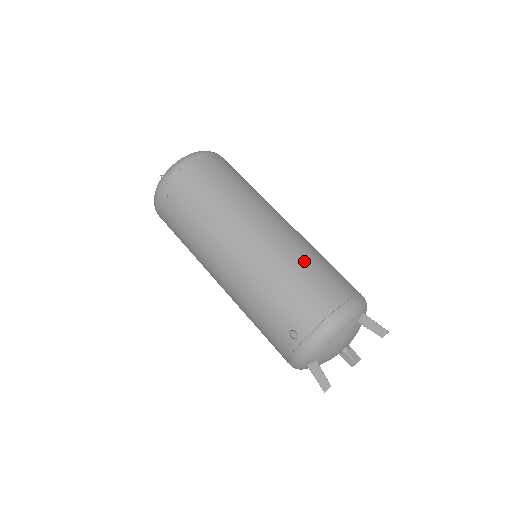
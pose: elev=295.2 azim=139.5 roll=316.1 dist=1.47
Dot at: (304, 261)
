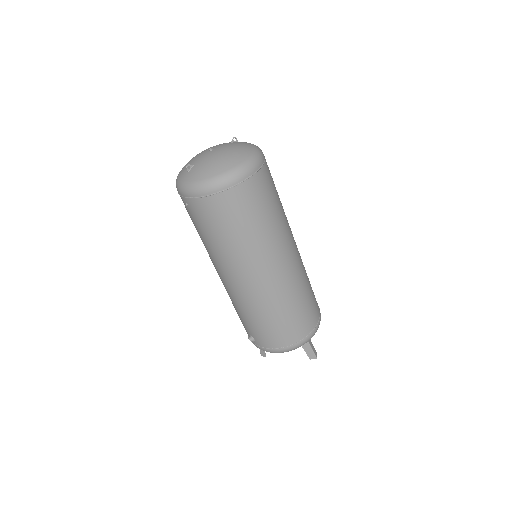
Dot at: (281, 310)
